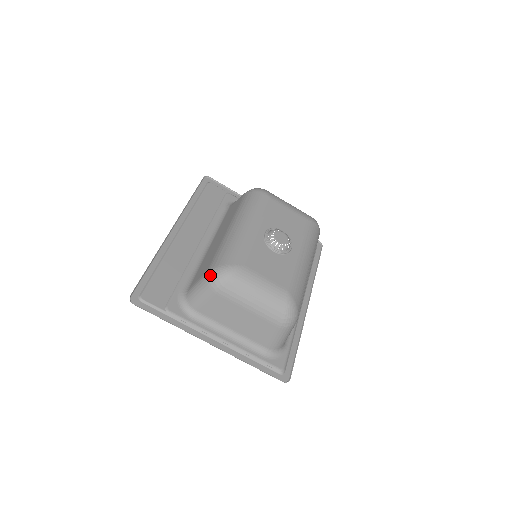
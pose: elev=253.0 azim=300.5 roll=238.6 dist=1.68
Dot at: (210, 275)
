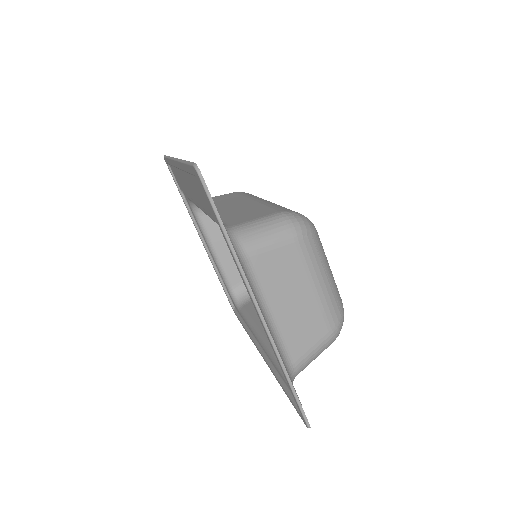
Dot at: (292, 215)
